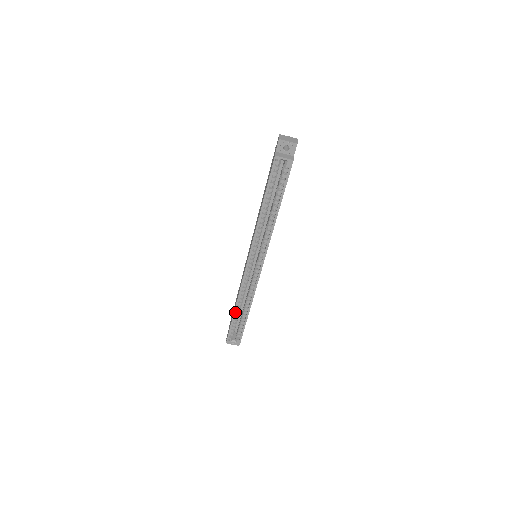
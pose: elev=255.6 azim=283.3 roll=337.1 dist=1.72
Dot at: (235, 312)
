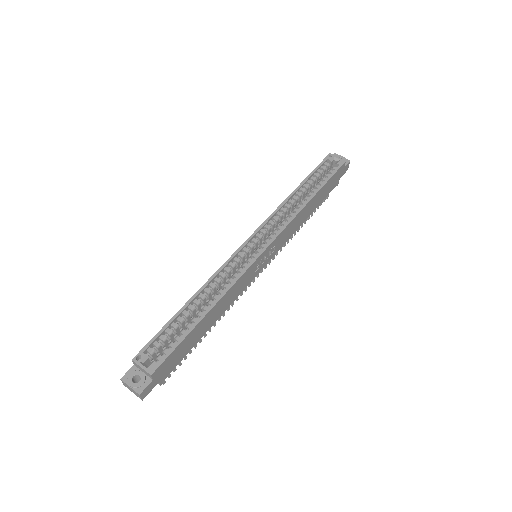
Dot at: (187, 304)
